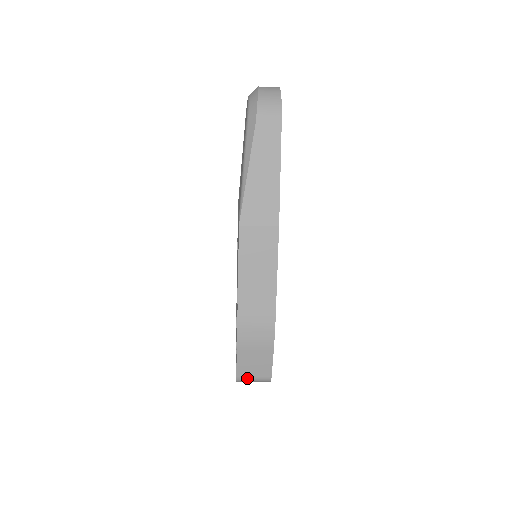
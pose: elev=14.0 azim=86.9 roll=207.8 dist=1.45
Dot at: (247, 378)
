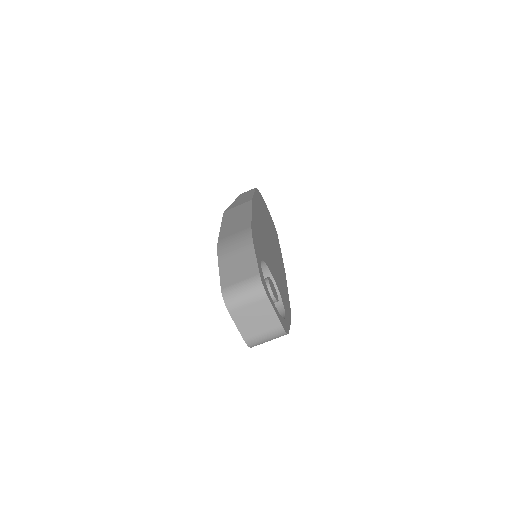
Dot at: (233, 286)
